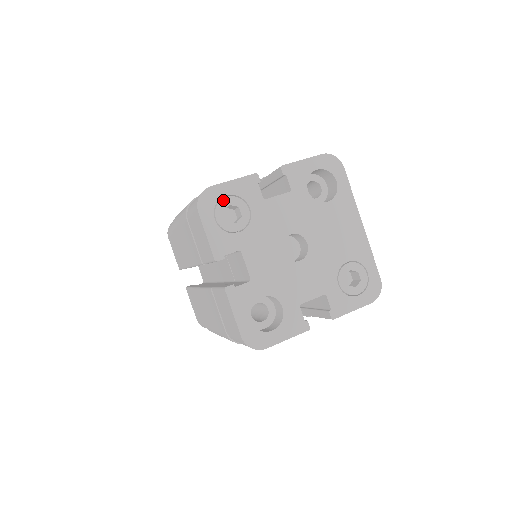
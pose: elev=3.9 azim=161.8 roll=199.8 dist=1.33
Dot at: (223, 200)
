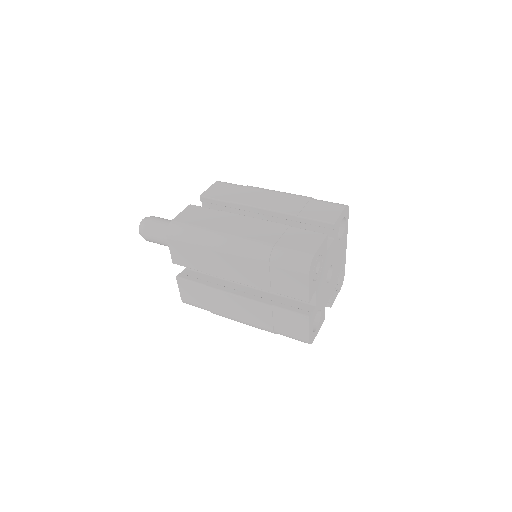
Dot at: (317, 261)
